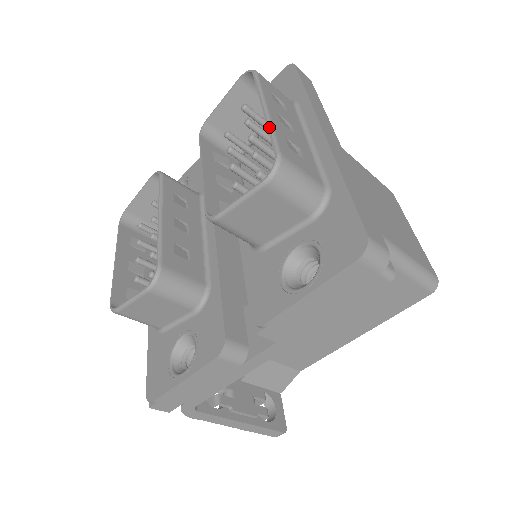
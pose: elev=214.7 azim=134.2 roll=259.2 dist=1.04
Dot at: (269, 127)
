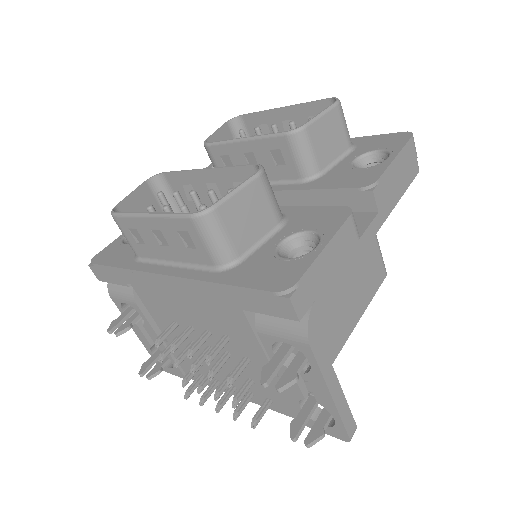
Dot at: occluded
